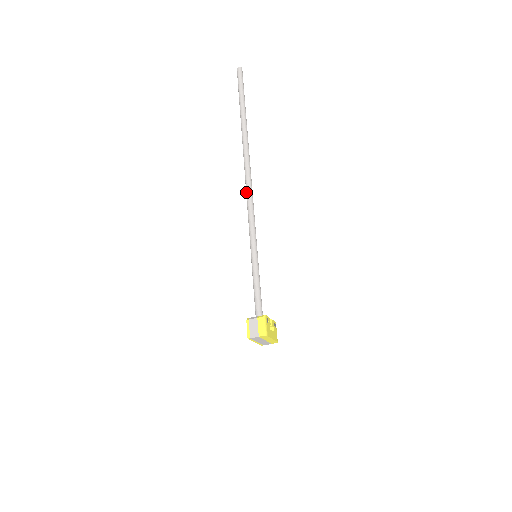
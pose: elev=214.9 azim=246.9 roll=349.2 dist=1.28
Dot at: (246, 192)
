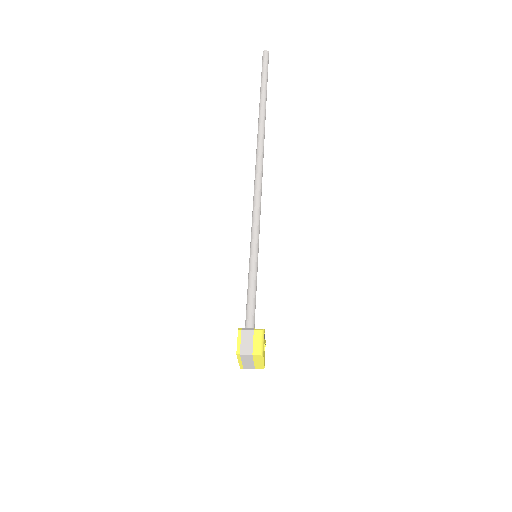
Dot at: (255, 180)
